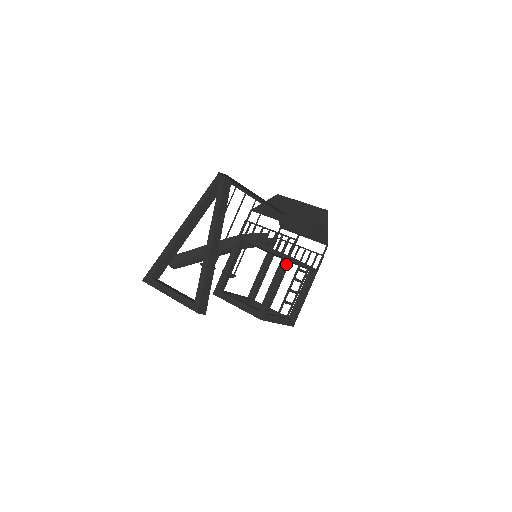
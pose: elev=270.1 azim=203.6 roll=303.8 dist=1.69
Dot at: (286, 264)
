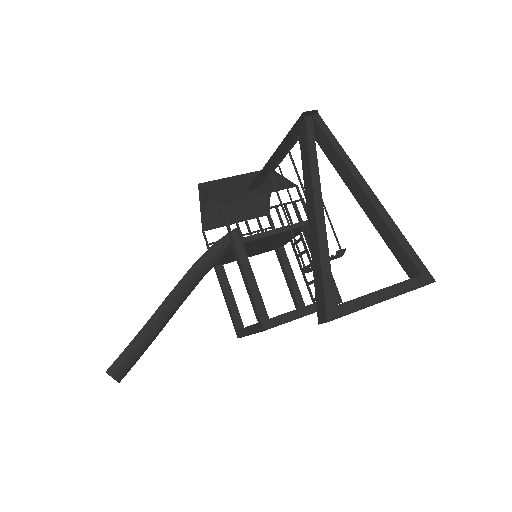
Dot at: occluded
